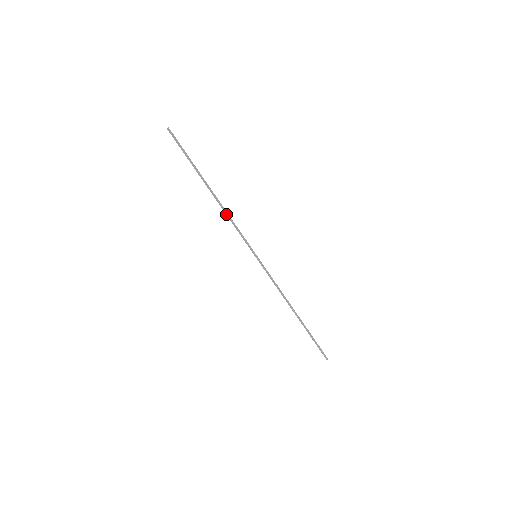
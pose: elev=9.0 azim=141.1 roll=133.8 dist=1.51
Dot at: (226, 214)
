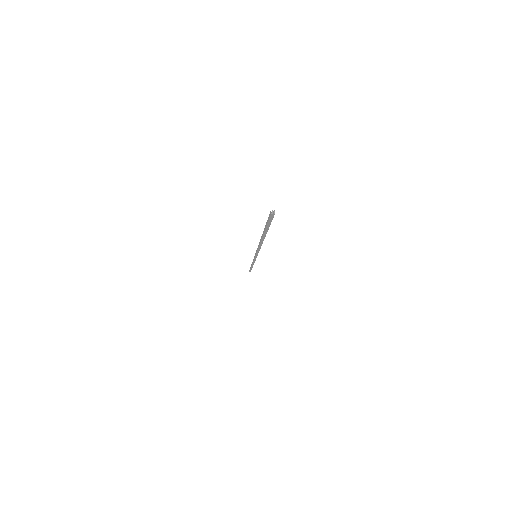
Dot at: (259, 247)
